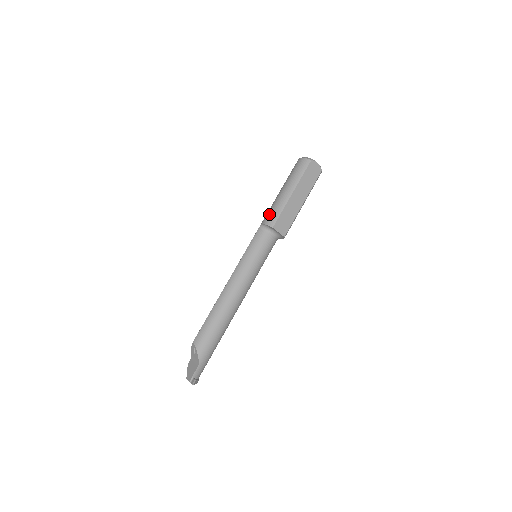
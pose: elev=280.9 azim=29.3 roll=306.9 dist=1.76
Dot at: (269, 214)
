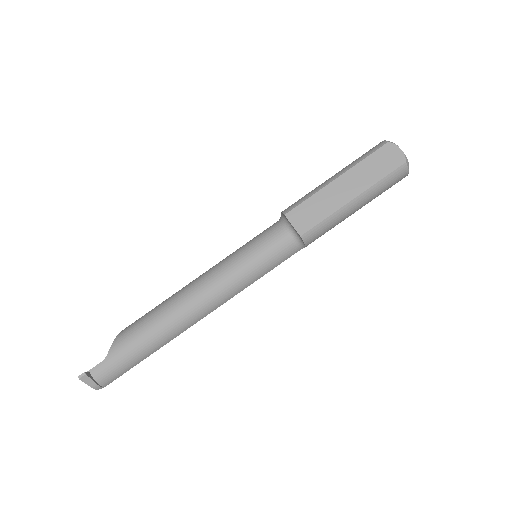
Dot at: (295, 202)
